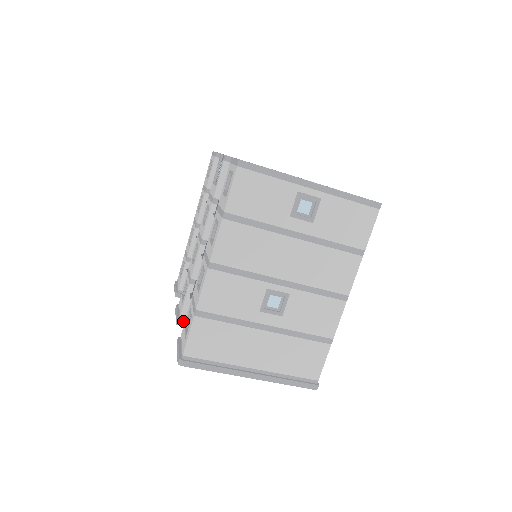
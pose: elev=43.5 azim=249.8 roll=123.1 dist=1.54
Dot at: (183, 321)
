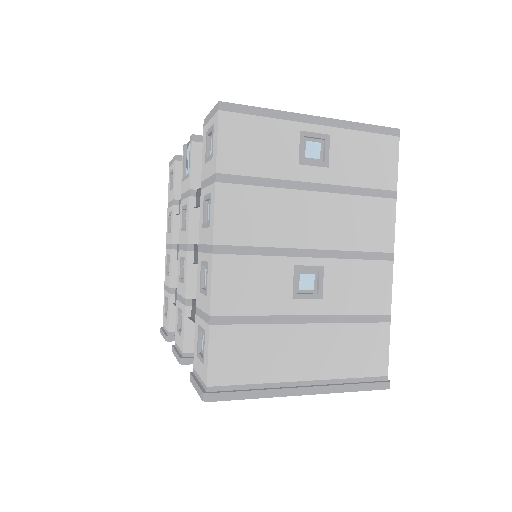
Dot at: (188, 357)
